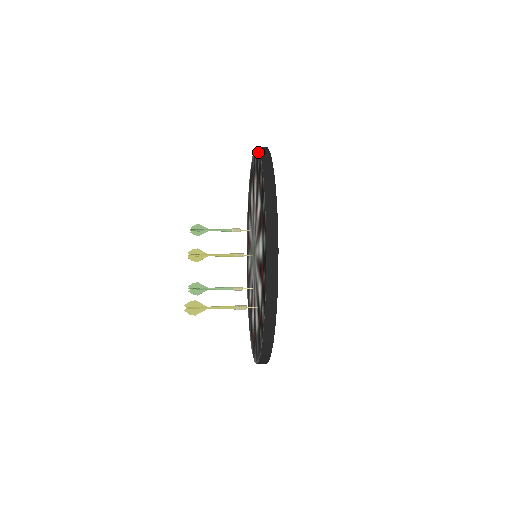
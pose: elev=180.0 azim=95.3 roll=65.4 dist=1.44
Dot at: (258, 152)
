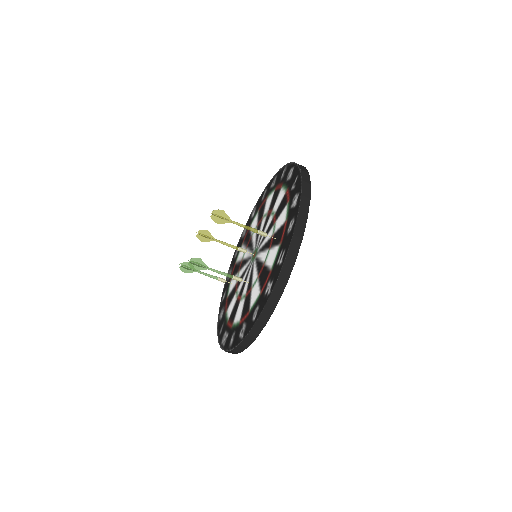
Dot at: (262, 193)
